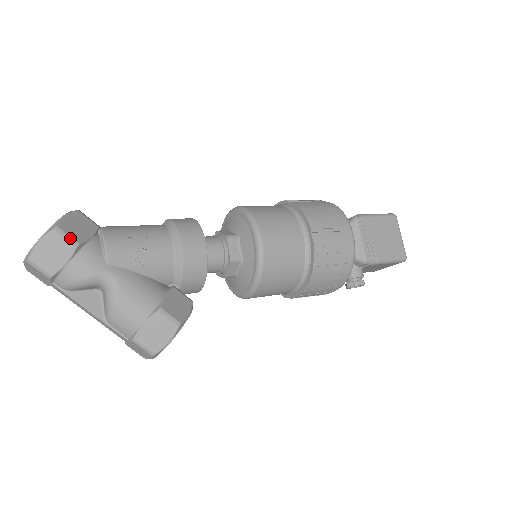
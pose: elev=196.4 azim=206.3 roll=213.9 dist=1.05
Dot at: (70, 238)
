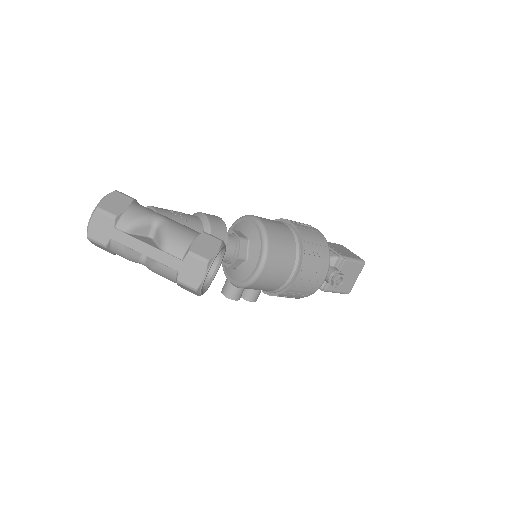
Dot at: (127, 196)
